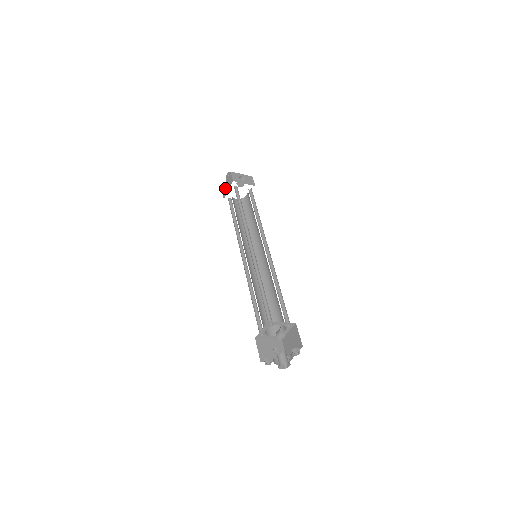
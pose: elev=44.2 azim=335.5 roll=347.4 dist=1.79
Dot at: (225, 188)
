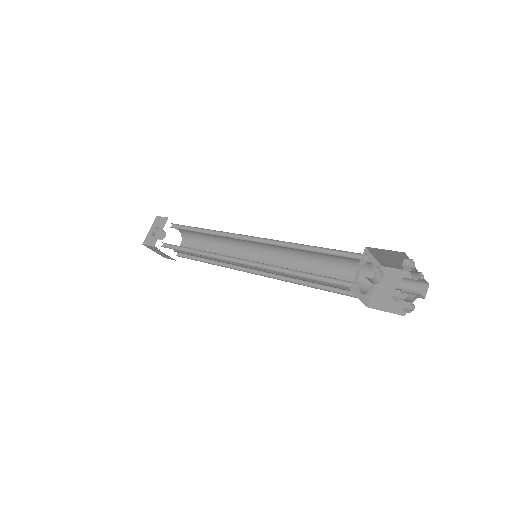
Dot at: occluded
